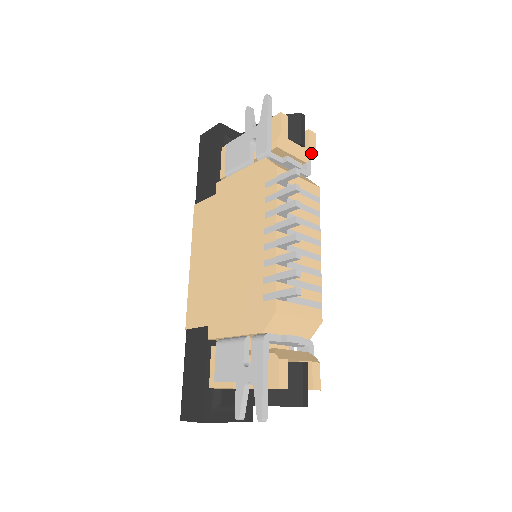
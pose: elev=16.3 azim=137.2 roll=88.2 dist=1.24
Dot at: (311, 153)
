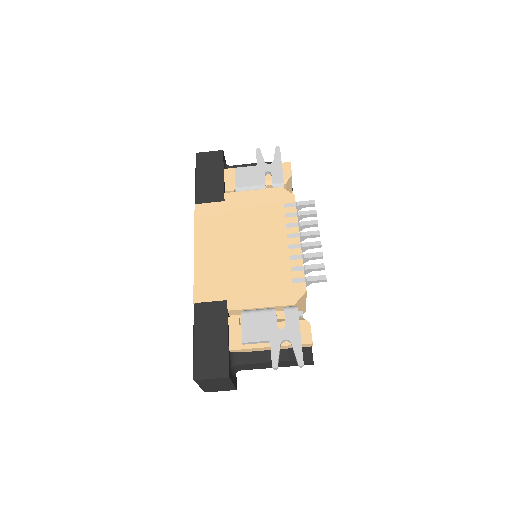
Dot at: occluded
